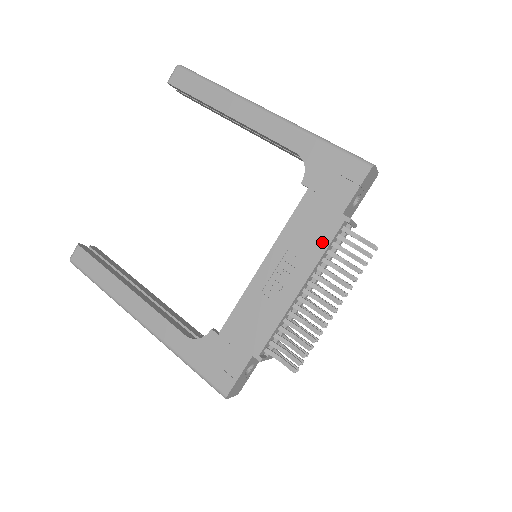
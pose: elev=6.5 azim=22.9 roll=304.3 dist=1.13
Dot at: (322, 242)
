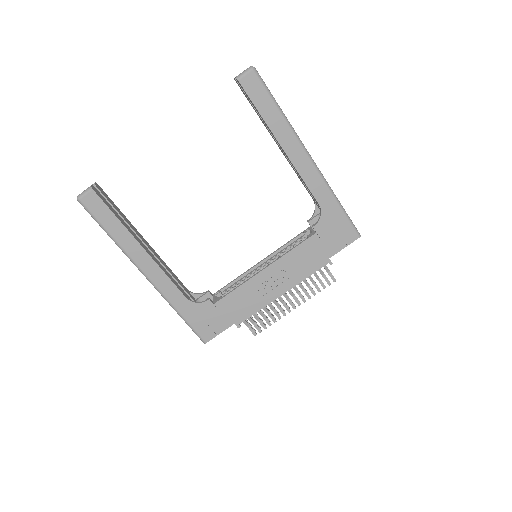
Dot at: (309, 271)
